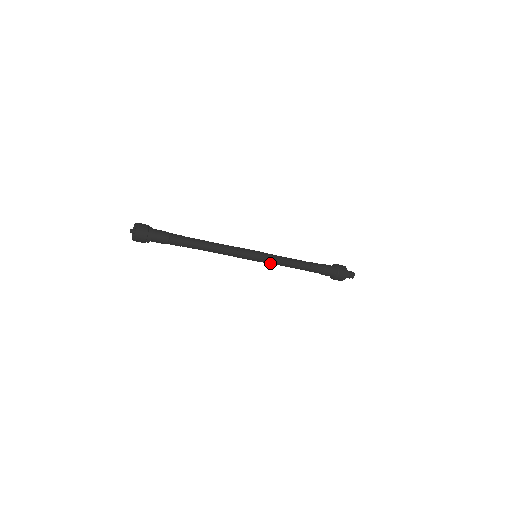
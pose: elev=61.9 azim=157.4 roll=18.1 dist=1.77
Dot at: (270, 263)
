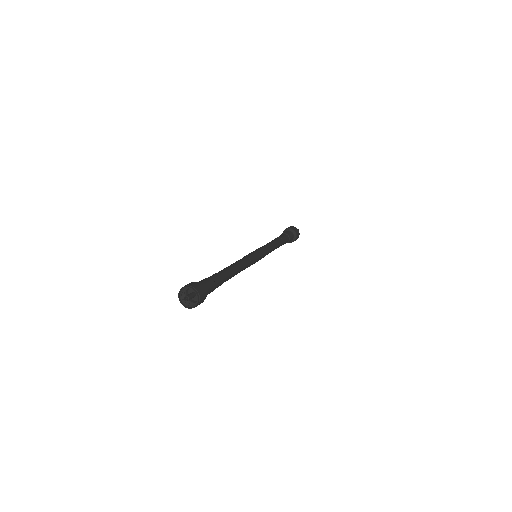
Dot at: occluded
